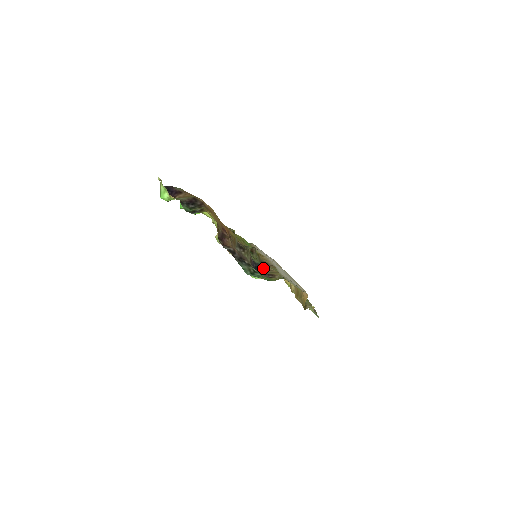
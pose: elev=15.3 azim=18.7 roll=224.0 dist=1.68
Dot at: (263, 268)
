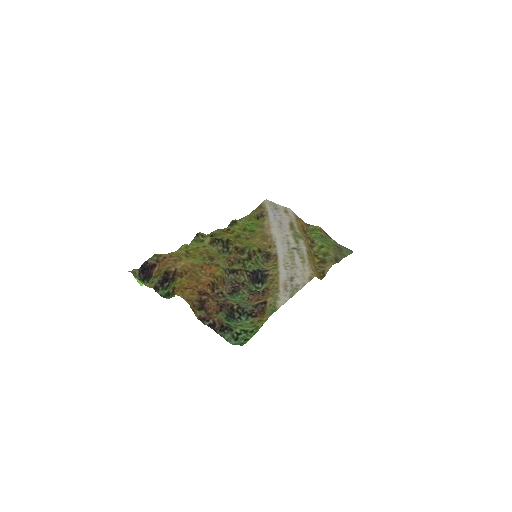
Dot at: (263, 274)
